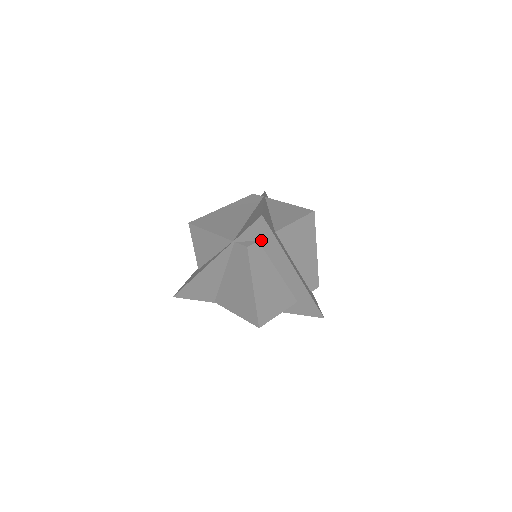
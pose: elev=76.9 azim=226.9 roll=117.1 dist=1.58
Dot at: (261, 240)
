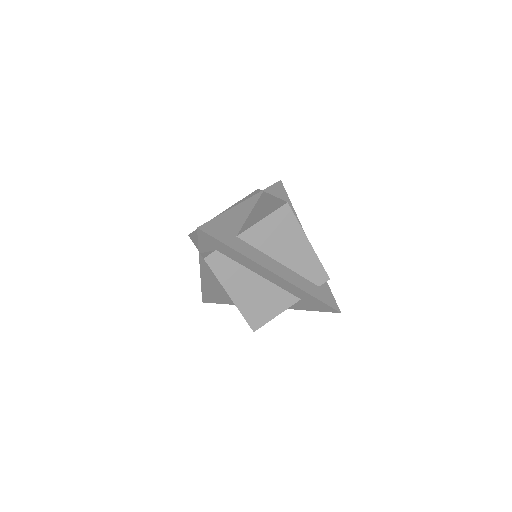
Dot at: (218, 249)
